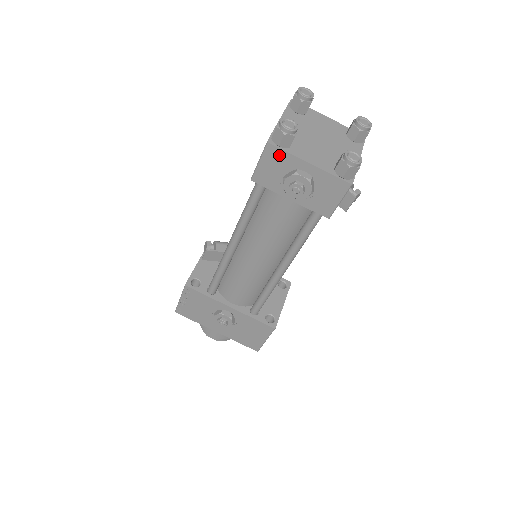
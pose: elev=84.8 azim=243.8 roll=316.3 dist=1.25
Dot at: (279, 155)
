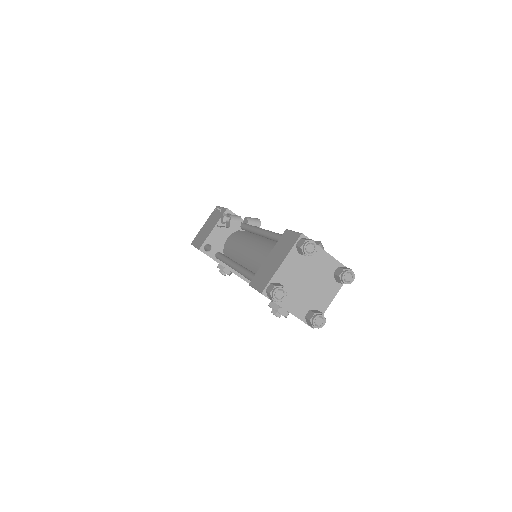
Dot at: occluded
